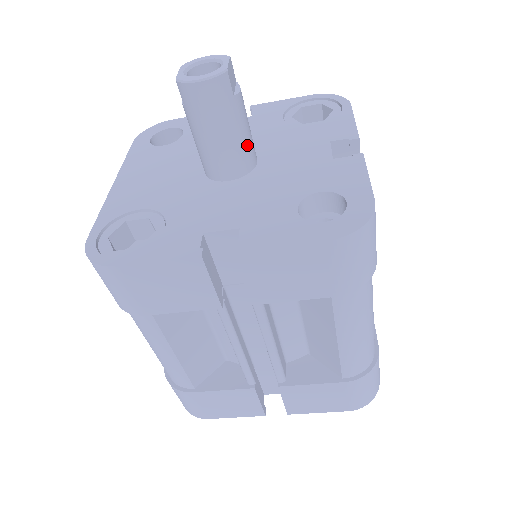
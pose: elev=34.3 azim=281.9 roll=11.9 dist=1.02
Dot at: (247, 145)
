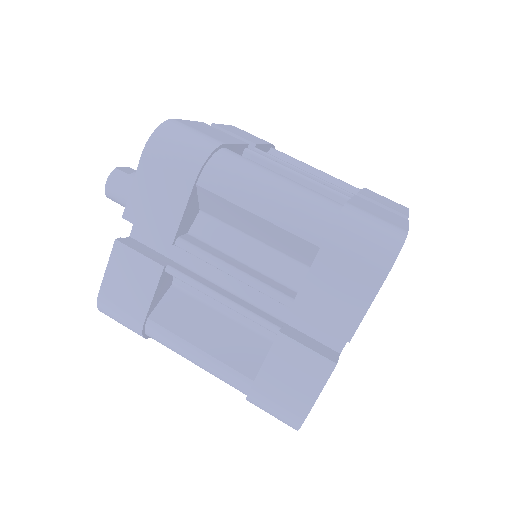
Dot at: occluded
